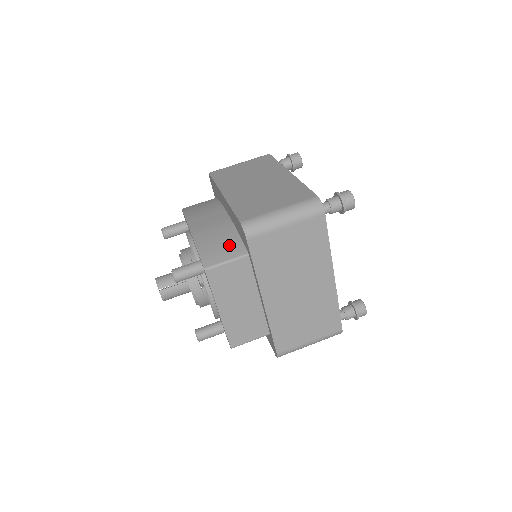
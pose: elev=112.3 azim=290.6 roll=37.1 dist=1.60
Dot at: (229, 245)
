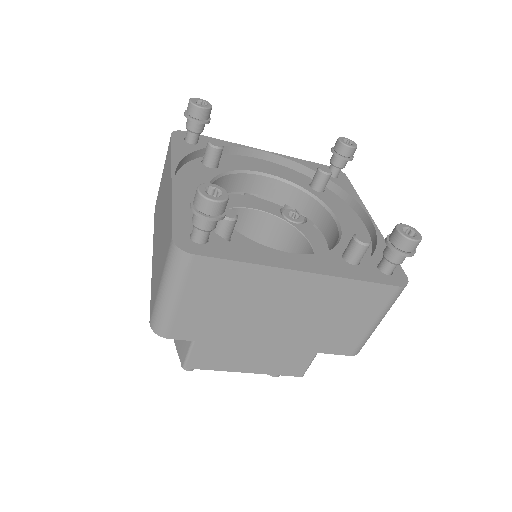
Dot at: occluded
